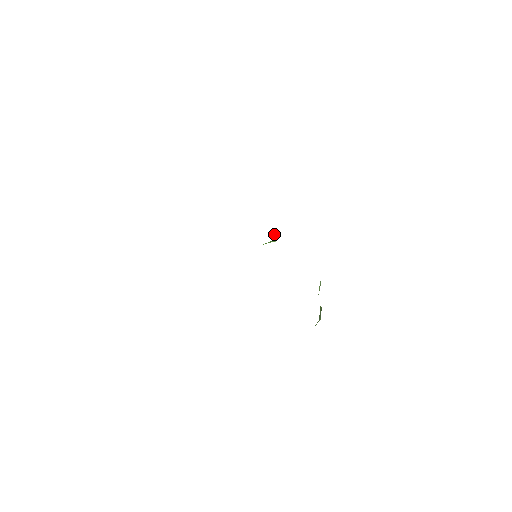
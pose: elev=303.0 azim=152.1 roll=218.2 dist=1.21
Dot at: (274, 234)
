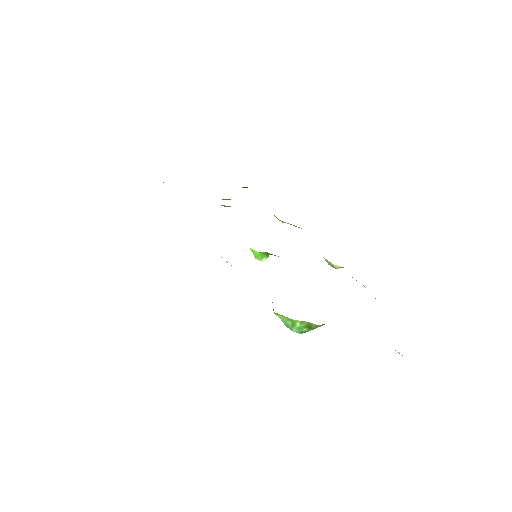
Dot at: occluded
